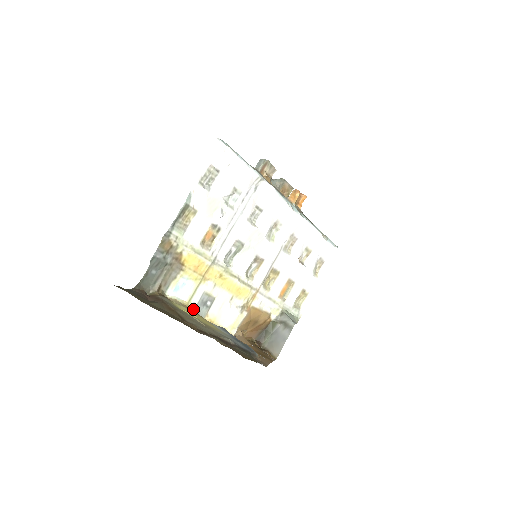
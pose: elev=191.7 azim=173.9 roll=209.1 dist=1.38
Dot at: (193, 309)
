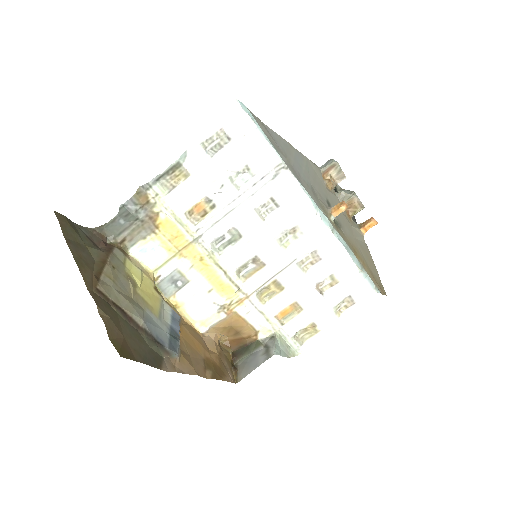
Dot at: (158, 281)
